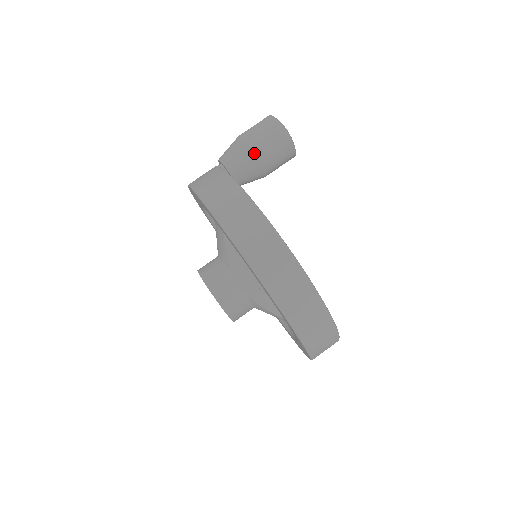
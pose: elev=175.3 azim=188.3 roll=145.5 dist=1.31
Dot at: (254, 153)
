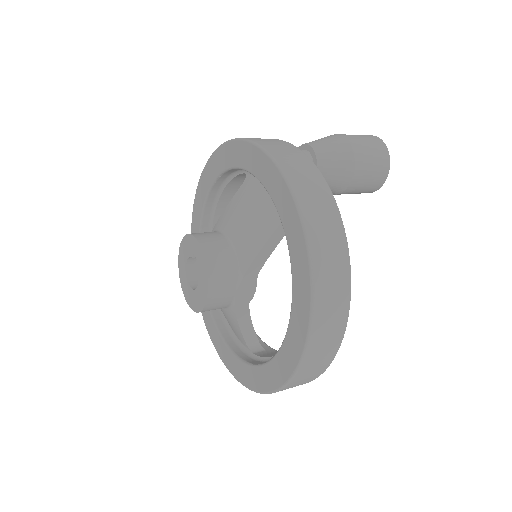
Dot at: (352, 177)
